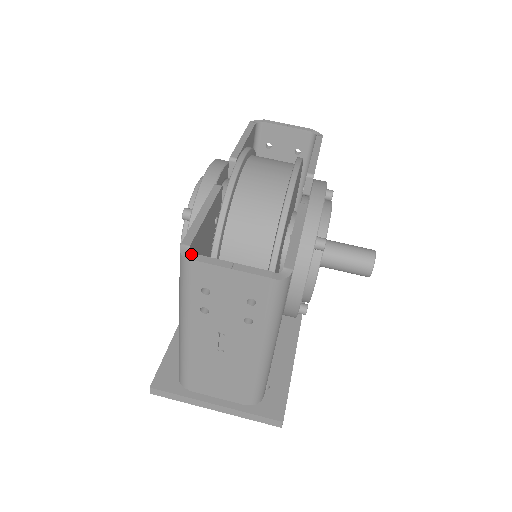
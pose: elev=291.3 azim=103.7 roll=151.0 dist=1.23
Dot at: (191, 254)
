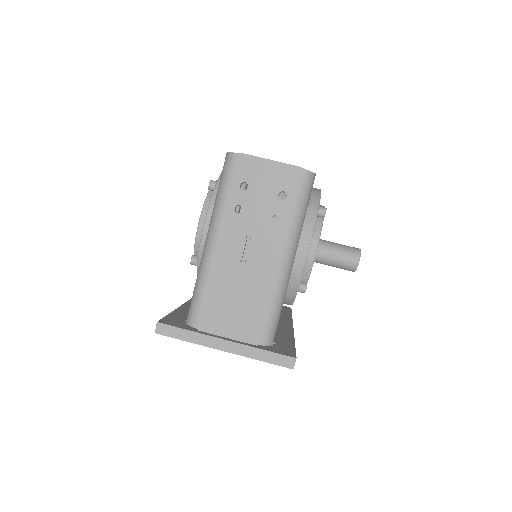
Dot at: (237, 154)
